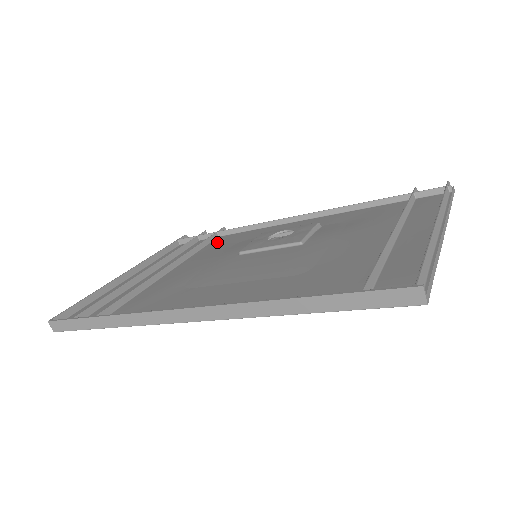
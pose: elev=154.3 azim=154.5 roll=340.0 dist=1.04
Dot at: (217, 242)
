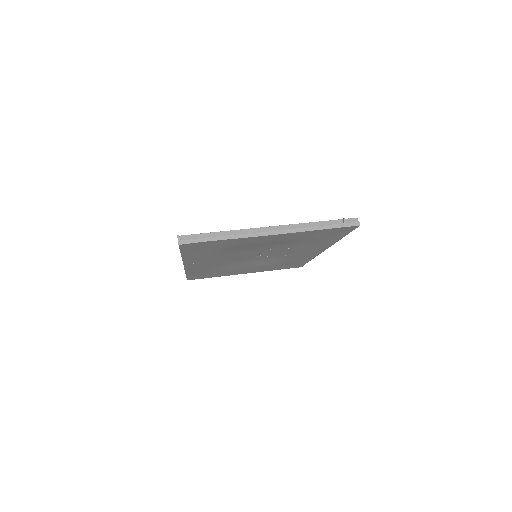
Dot at: occluded
